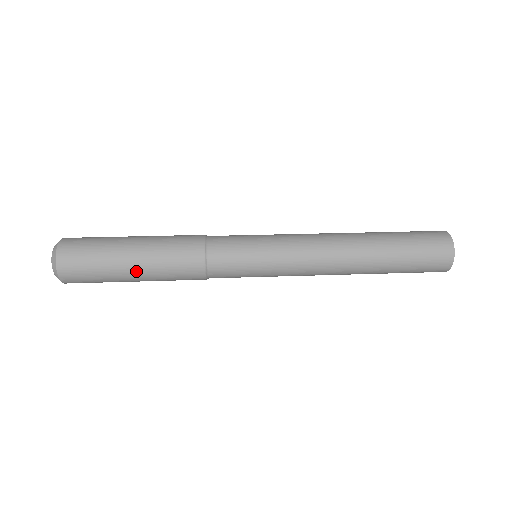
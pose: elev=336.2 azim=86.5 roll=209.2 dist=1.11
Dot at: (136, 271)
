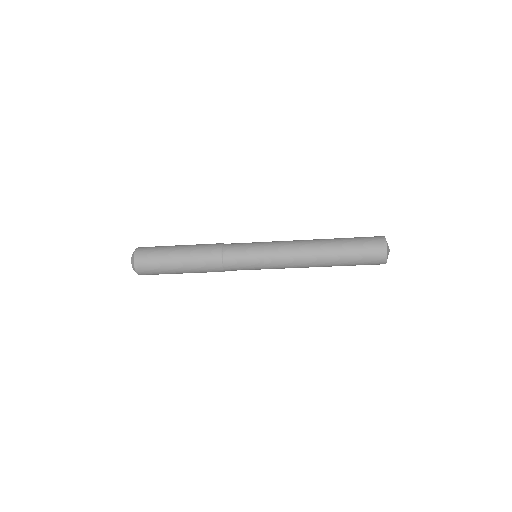
Dot at: (181, 268)
